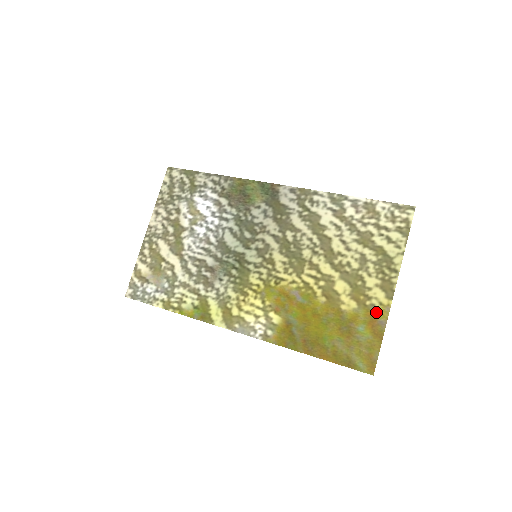
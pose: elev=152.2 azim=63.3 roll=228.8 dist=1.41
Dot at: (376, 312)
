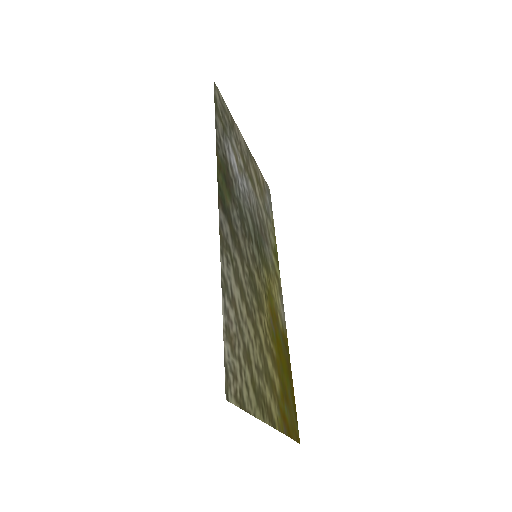
Dot at: (280, 417)
